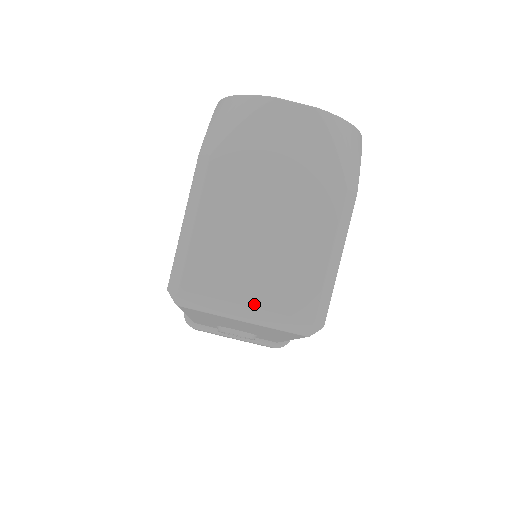
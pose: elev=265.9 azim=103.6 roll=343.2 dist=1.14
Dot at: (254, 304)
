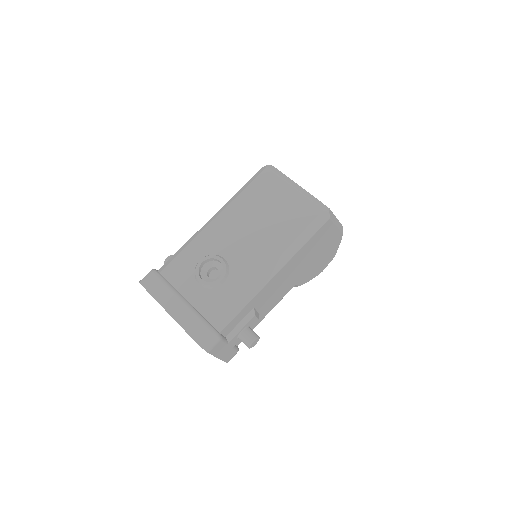
Dot at: (304, 189)
